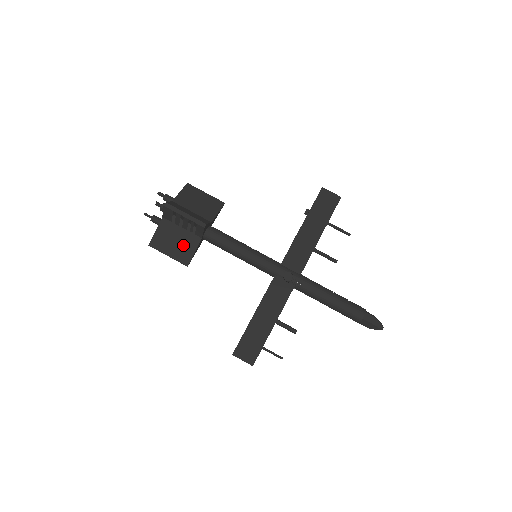
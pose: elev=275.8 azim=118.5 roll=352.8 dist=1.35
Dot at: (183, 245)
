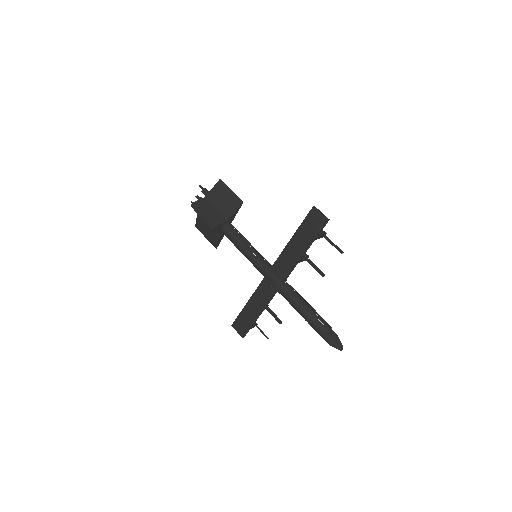
Dot at: (211, 233)
